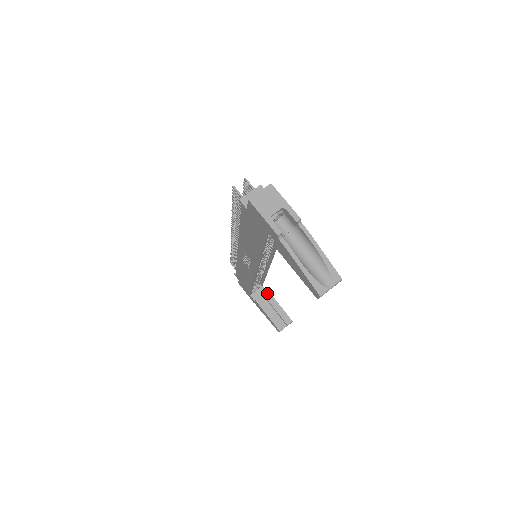
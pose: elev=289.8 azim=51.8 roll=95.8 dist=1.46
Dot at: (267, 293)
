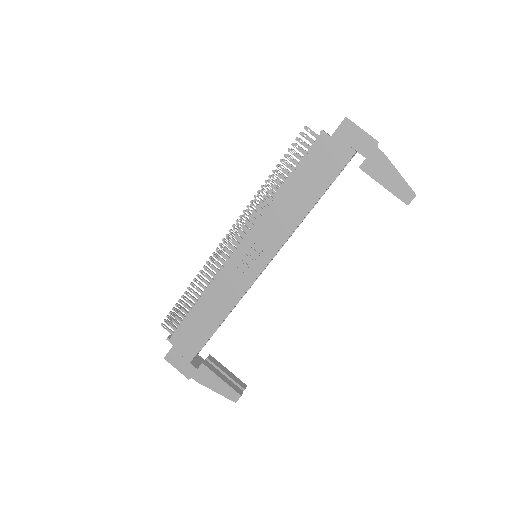
Dot at: (210, 357)
